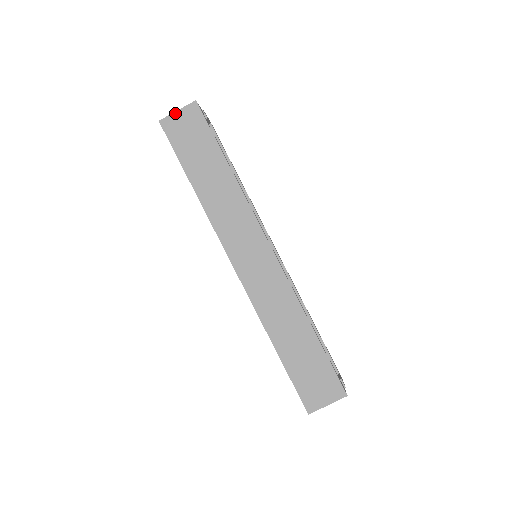
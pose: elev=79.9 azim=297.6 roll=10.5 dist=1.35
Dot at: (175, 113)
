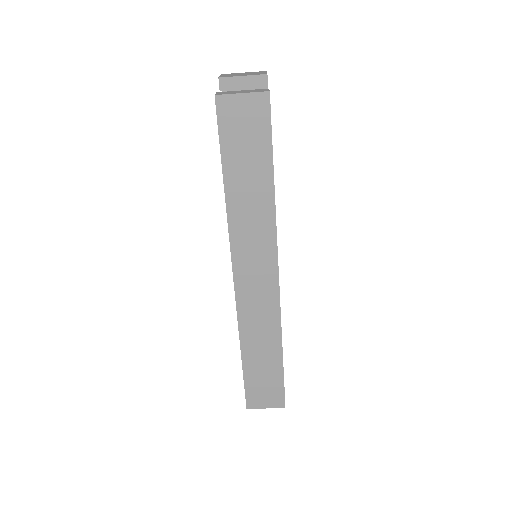
Dot at: (238, 95)
